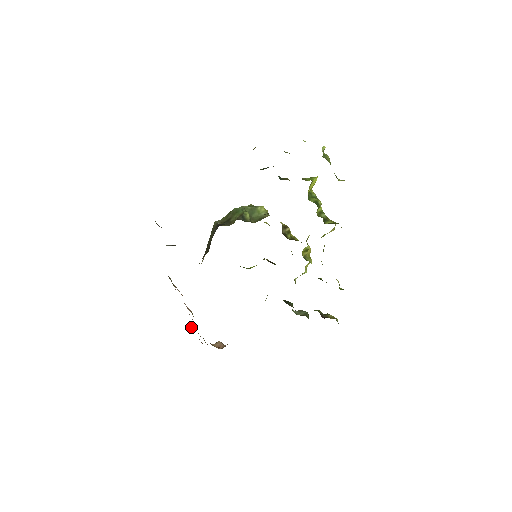
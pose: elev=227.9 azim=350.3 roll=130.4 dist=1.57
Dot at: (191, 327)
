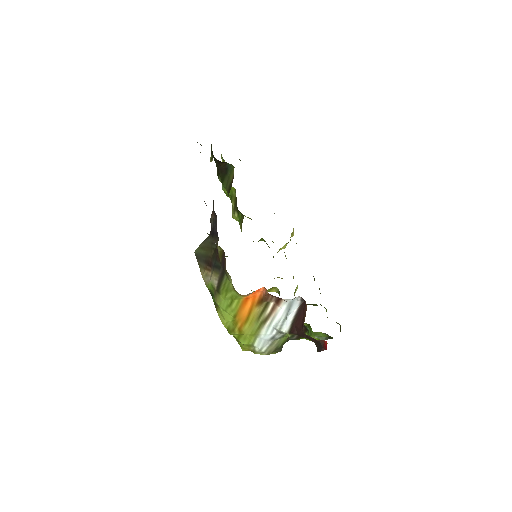
Dot at: occluded
